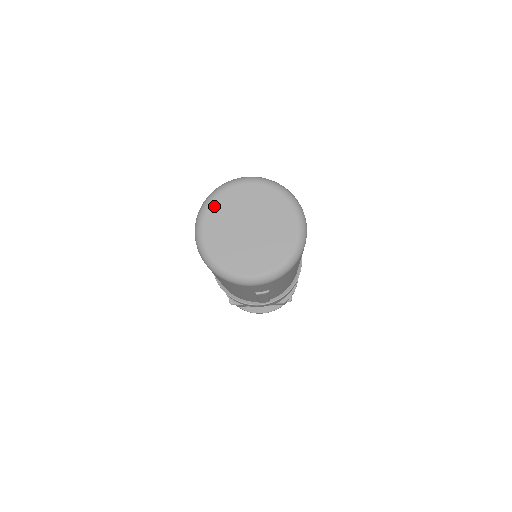
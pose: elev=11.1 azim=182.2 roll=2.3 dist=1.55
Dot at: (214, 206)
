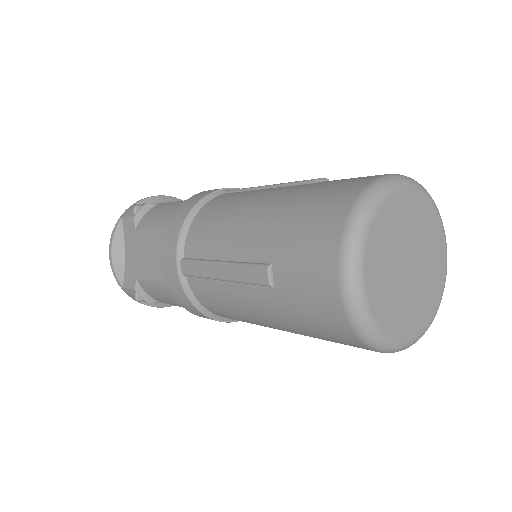
Dot at: (377, 225)
